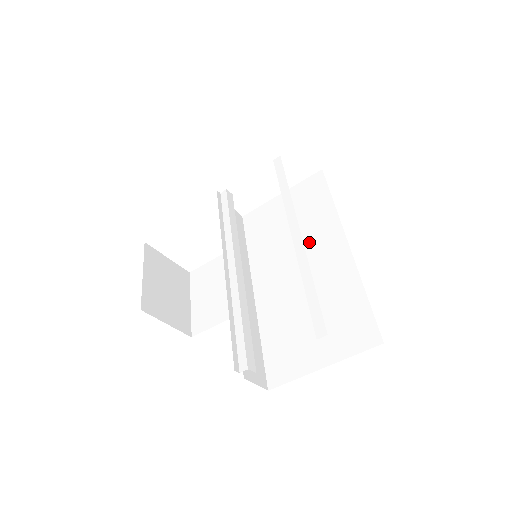
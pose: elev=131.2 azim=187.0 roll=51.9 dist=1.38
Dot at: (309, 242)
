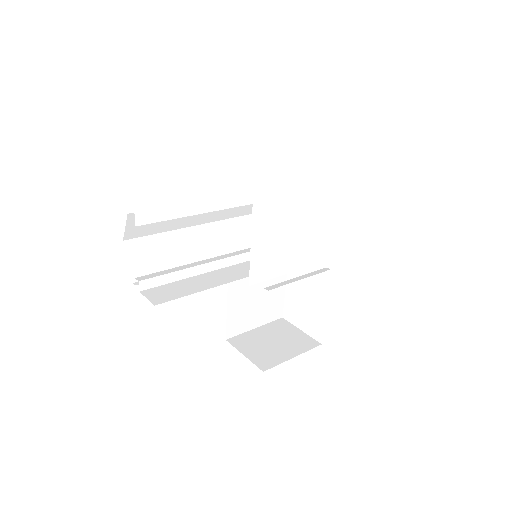
Dot at: (261, 216)
